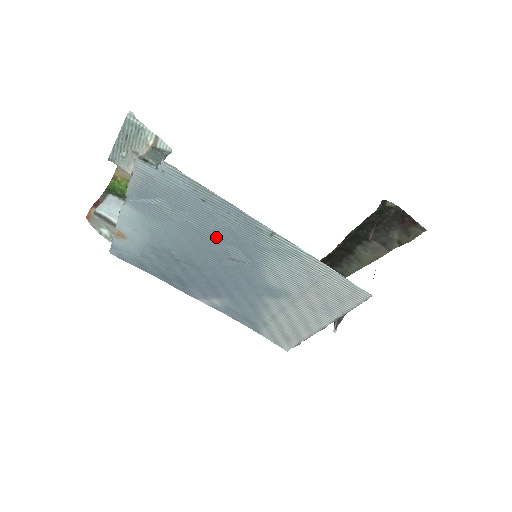
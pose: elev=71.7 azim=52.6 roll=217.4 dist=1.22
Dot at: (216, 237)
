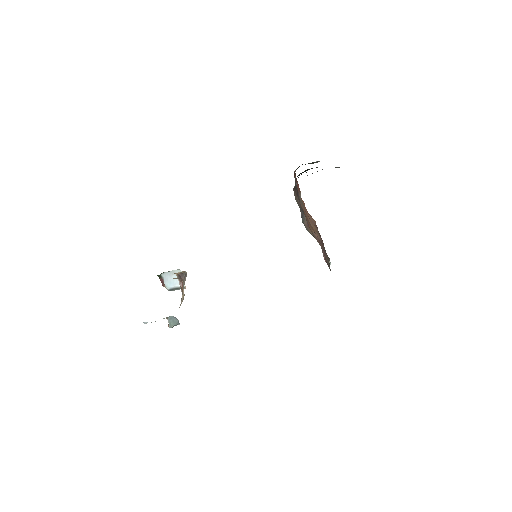
Dot at: occluded
